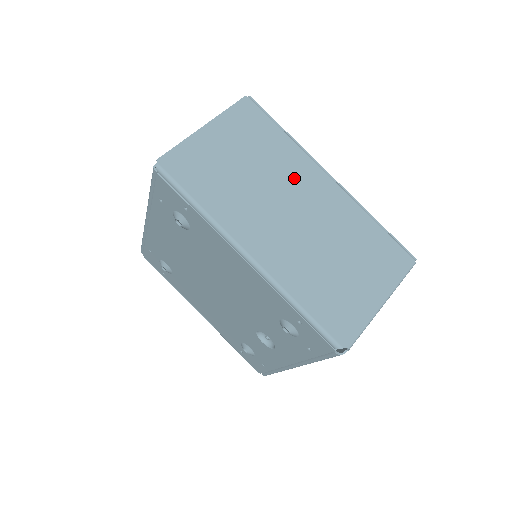
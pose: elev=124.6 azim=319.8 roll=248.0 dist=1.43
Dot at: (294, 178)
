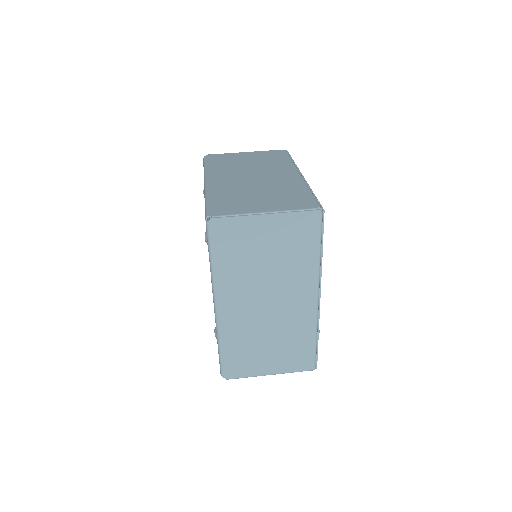
Dot at: (292, 285)
